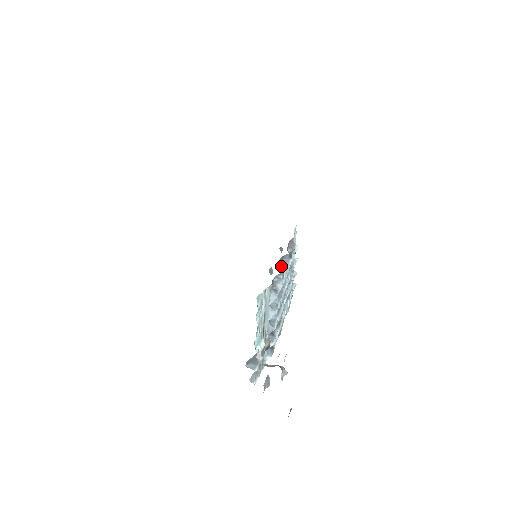
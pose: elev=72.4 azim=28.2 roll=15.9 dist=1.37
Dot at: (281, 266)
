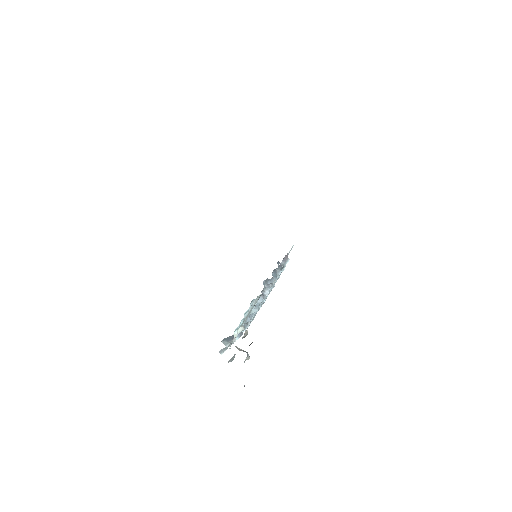
Dot at: (273, 275)
